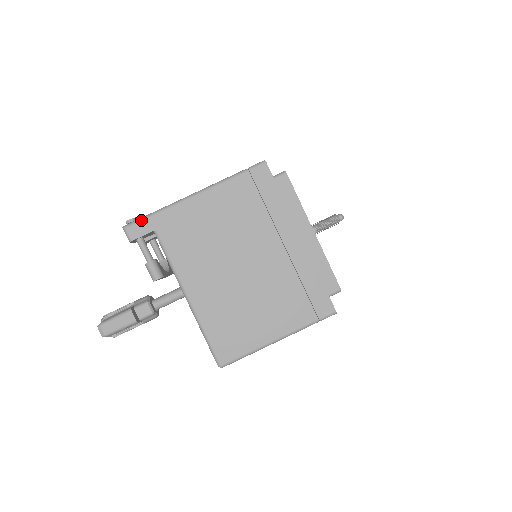
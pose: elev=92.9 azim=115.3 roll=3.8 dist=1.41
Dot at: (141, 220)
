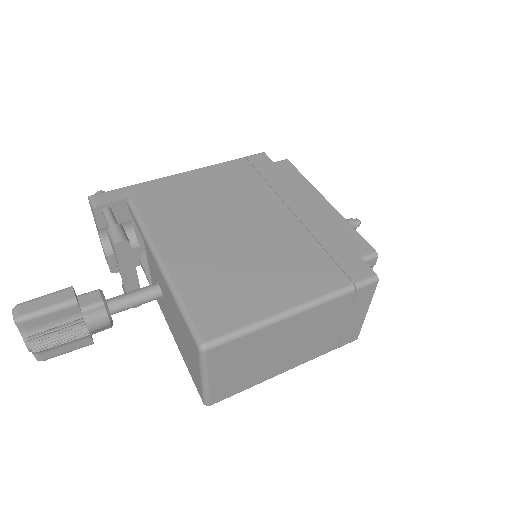
Dot at: (114, 190)
